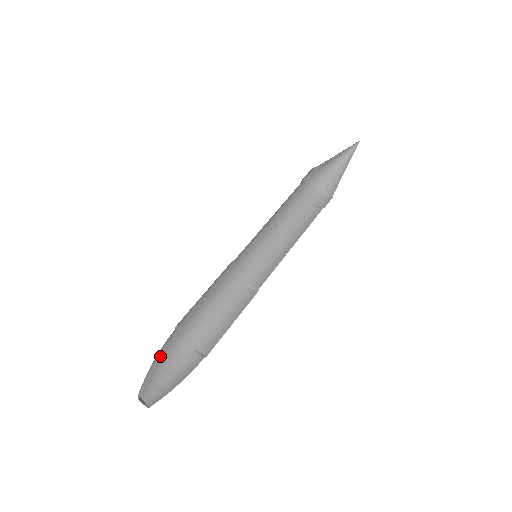
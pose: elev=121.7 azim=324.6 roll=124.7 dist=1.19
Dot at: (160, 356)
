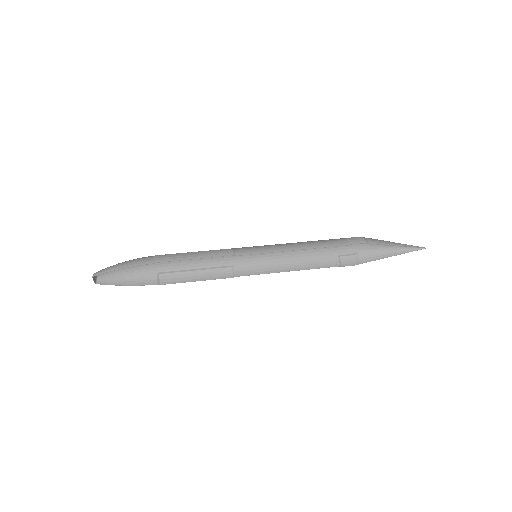
Dot at: (126, 267)
